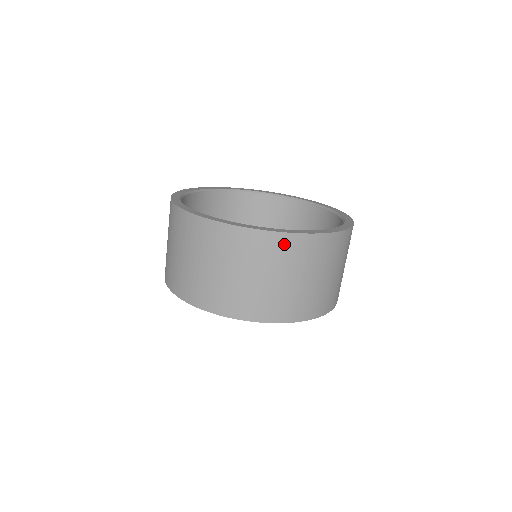
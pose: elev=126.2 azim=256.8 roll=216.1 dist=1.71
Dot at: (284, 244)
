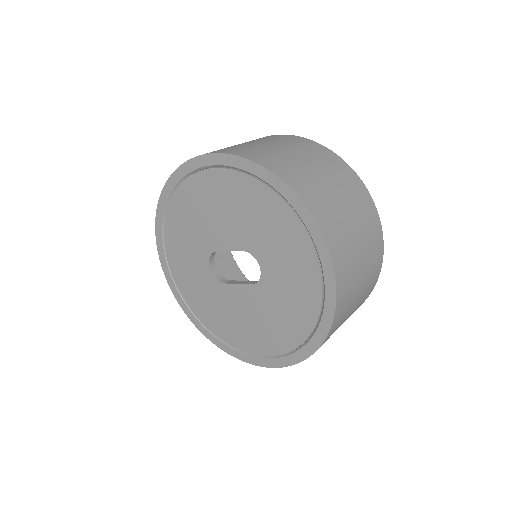
Dot at: (294, 139)
